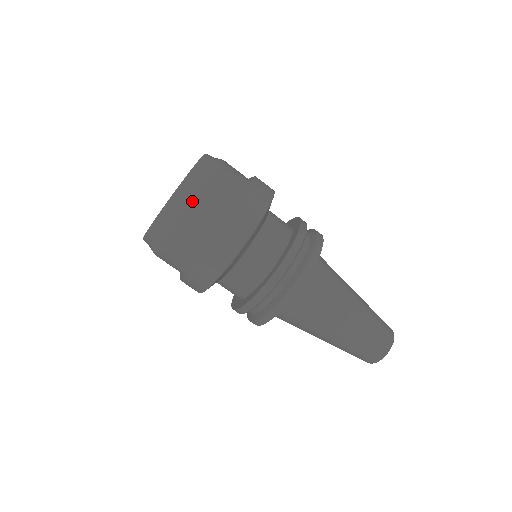
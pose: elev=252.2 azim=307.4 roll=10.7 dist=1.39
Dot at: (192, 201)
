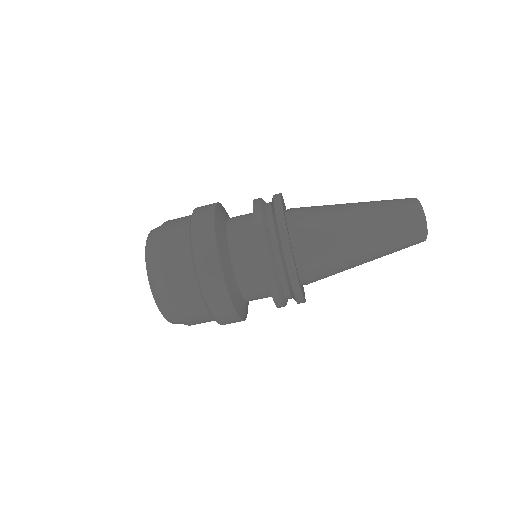
Dot at: (171, 304)
